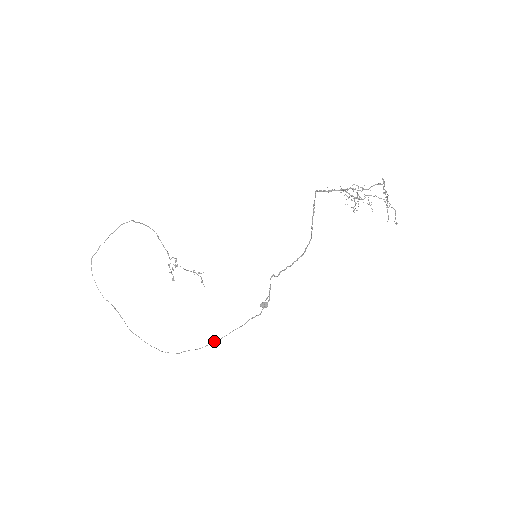
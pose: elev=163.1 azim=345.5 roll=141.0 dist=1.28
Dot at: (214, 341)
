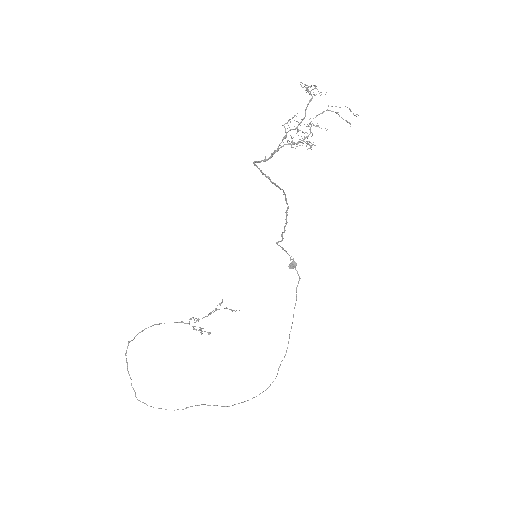
Dot at: (289, 334)
